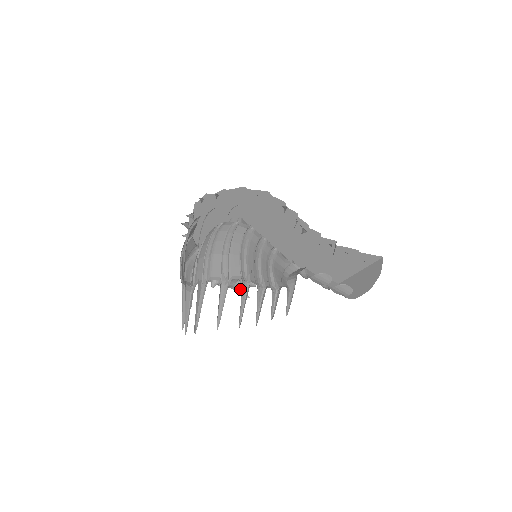
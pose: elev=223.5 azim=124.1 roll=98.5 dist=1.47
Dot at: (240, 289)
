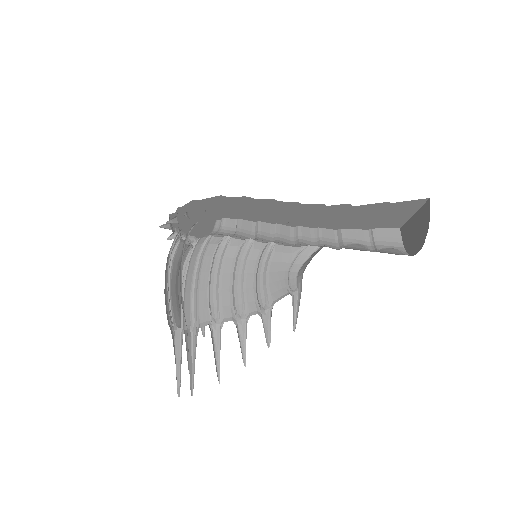
Dot at: occluded
